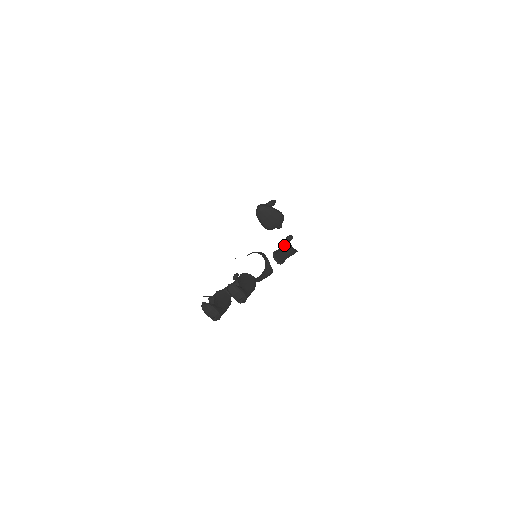
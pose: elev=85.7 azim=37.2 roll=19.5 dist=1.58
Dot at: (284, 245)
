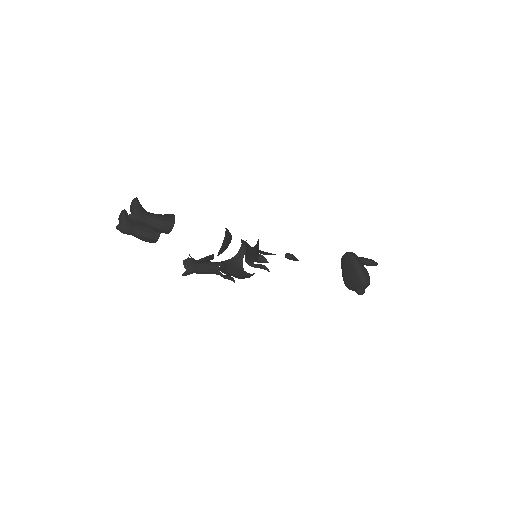
Dot at: occluded
